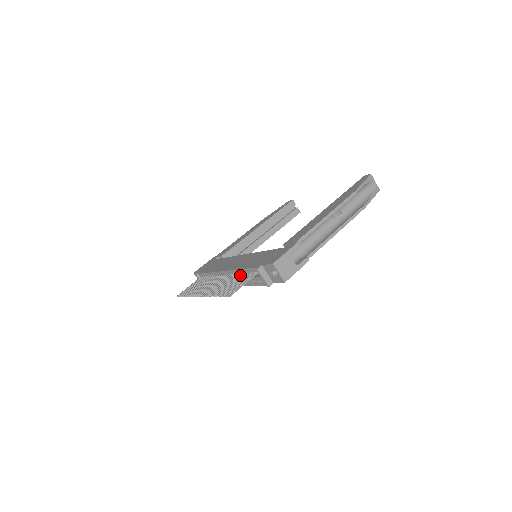
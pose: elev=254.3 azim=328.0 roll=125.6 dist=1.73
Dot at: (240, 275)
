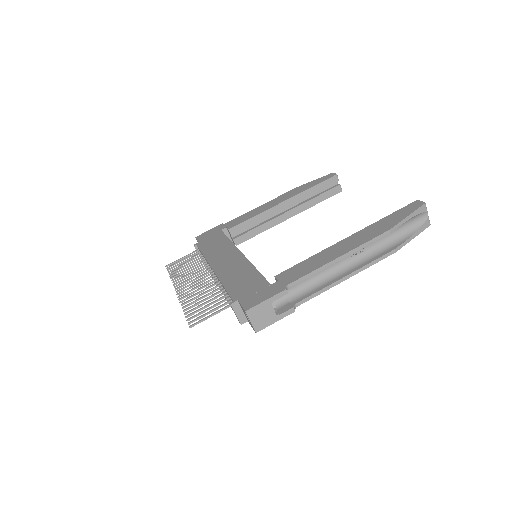
Dot at: (219, 291)
